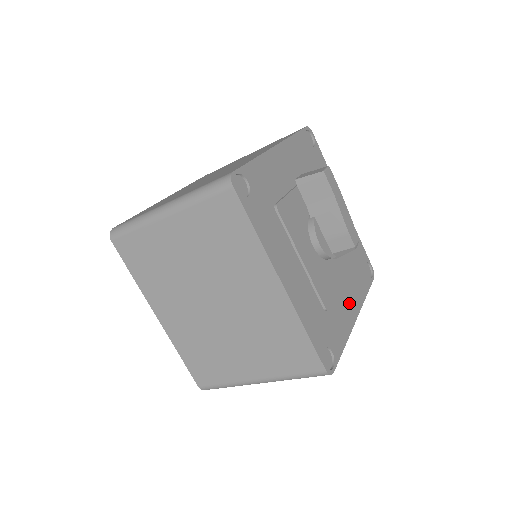
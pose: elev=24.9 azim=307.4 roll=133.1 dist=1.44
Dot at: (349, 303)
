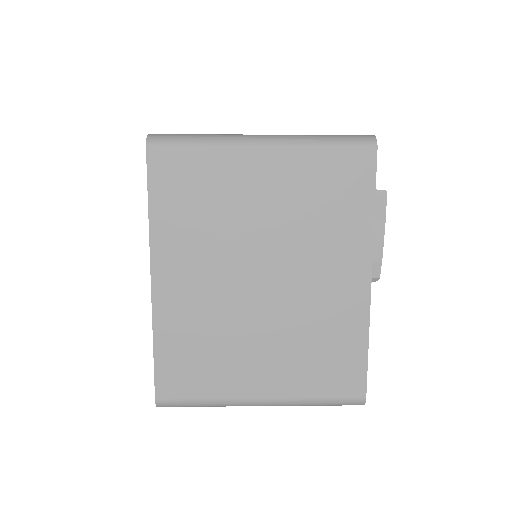
Dot at: occluded
